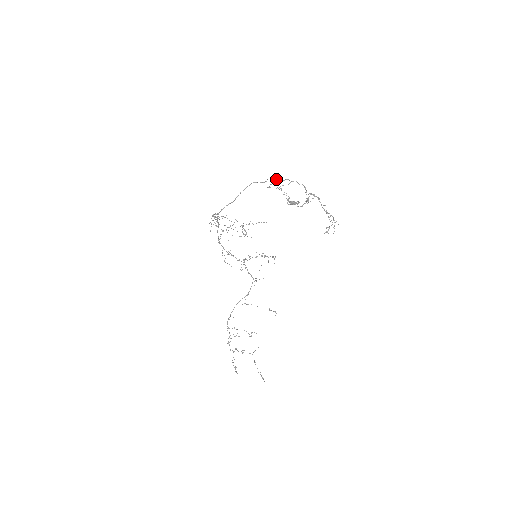
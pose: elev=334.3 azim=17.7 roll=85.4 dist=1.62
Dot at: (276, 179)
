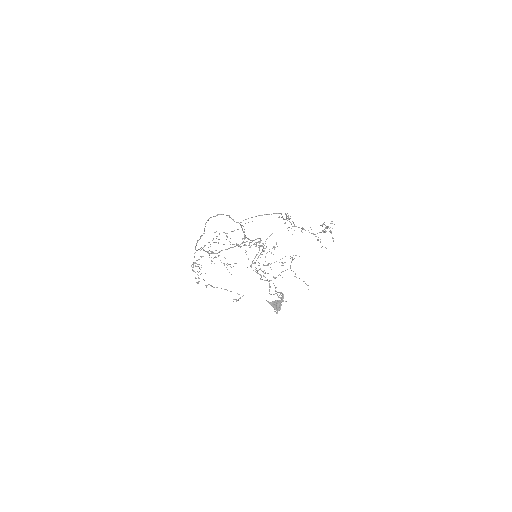
Dot at: occluded
